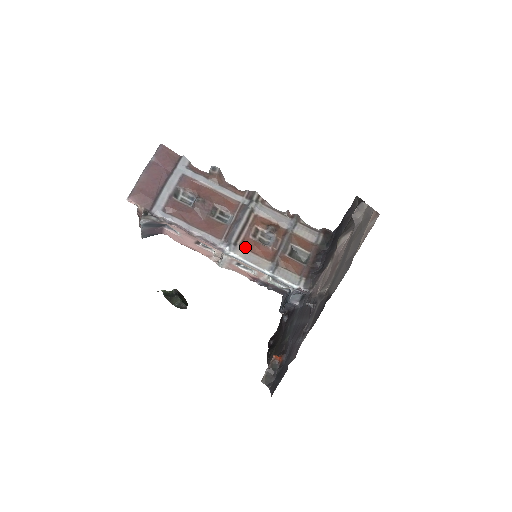
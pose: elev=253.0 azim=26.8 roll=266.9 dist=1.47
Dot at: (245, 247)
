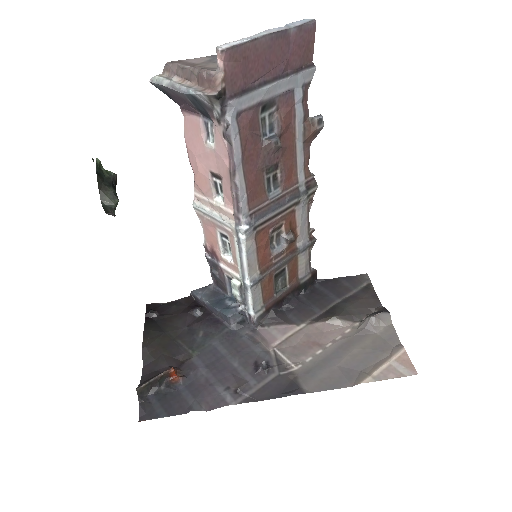
Dot at: (257, 238)
